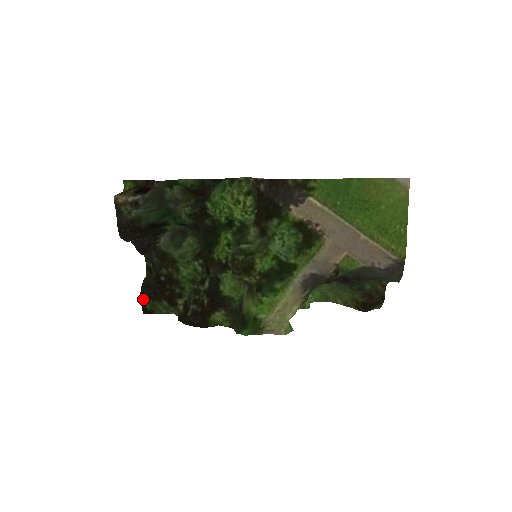
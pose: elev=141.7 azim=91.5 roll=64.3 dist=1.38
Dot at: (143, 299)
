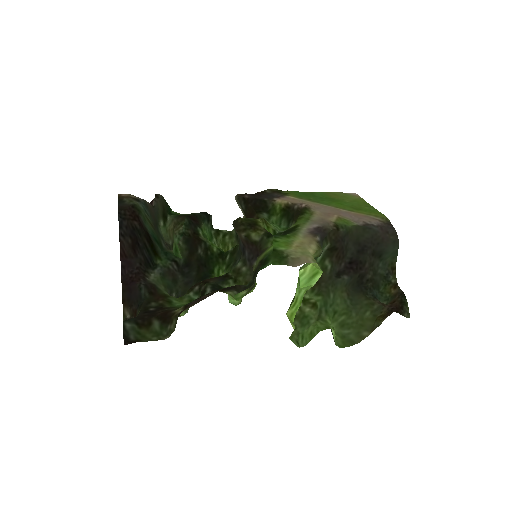
Dot at: (126, 325)
